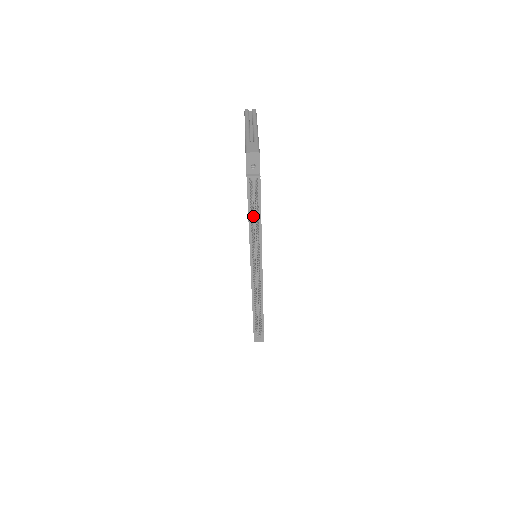
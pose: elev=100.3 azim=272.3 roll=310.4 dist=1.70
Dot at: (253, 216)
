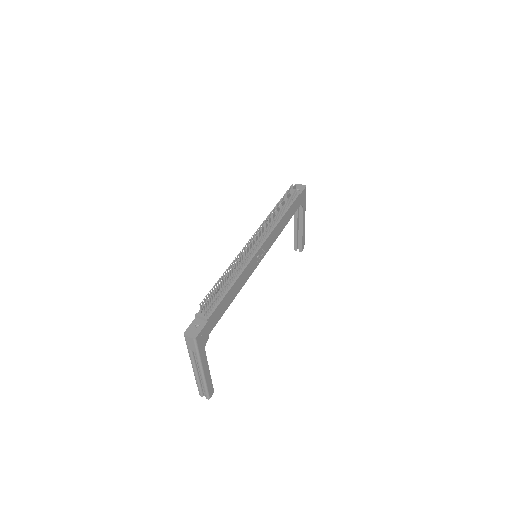
Dot at: (281, 201)
